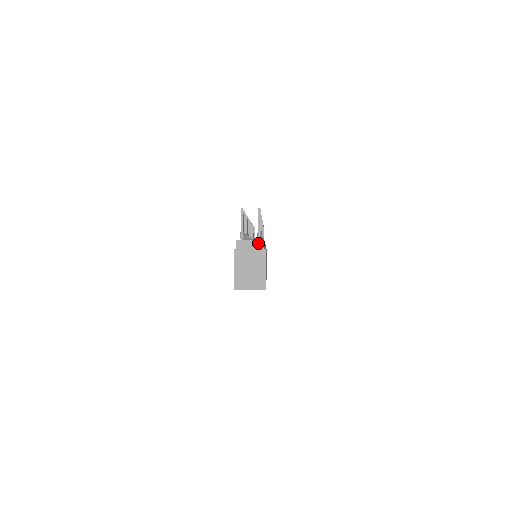
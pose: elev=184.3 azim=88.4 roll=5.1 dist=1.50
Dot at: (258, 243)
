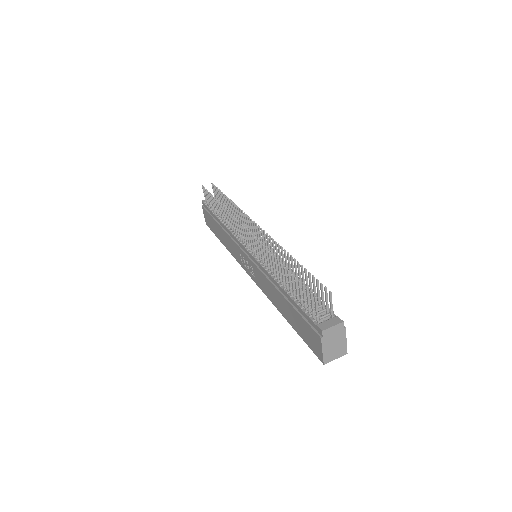
Dot at: (339, 326)
